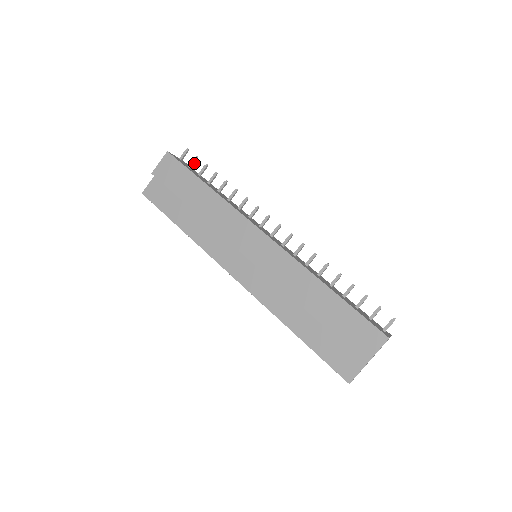
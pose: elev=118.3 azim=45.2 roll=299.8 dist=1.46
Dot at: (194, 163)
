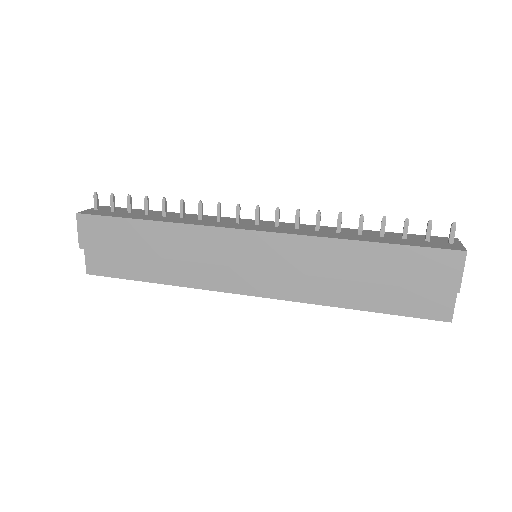
Dot at: (114, 203)
